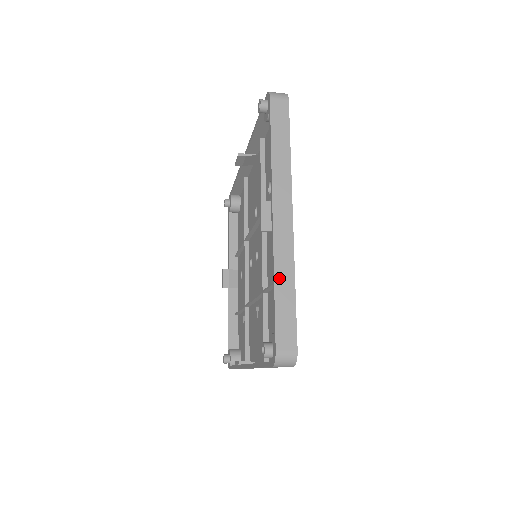
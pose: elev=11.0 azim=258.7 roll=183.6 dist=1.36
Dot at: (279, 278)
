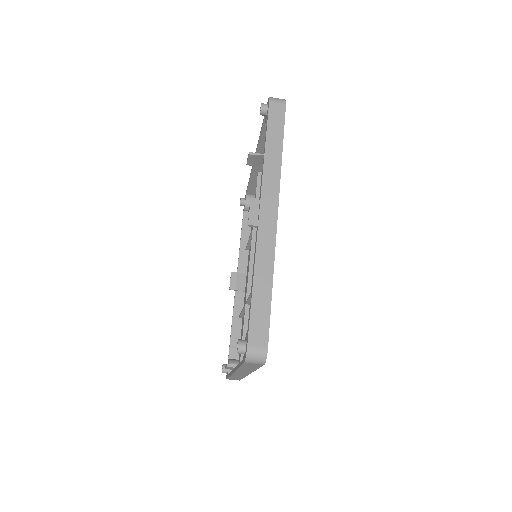
Dot at: (264, 132)
